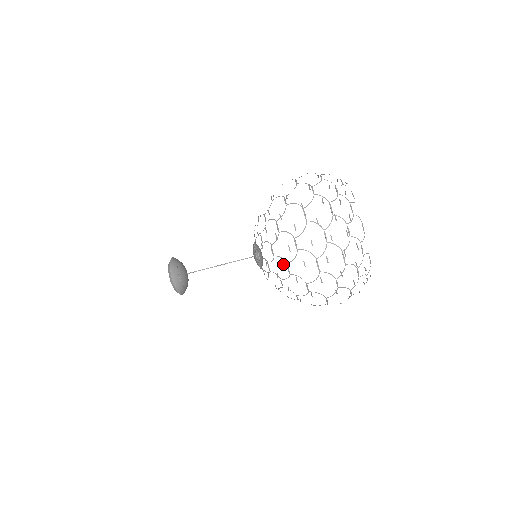
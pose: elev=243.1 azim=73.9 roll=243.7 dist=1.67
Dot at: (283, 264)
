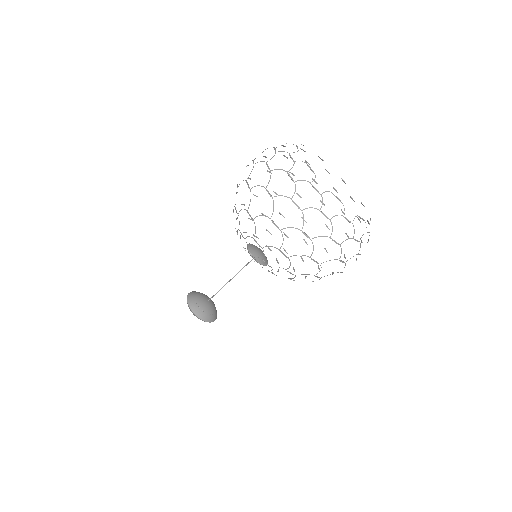
Dot at: (285, 235)
